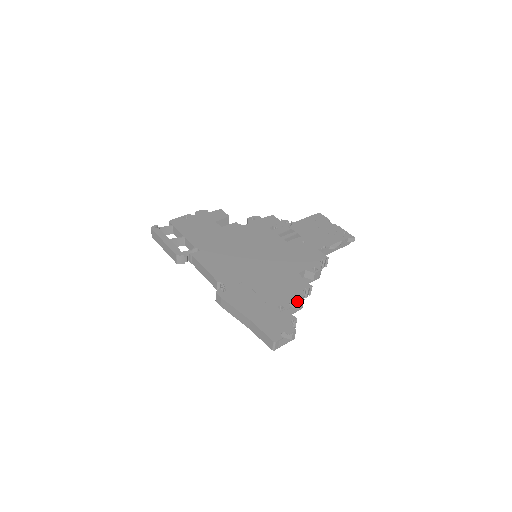
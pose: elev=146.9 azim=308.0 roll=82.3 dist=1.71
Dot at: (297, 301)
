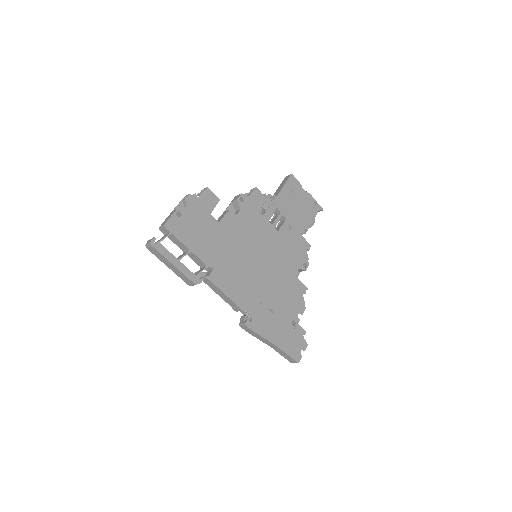
Dot at: (302, 311)
